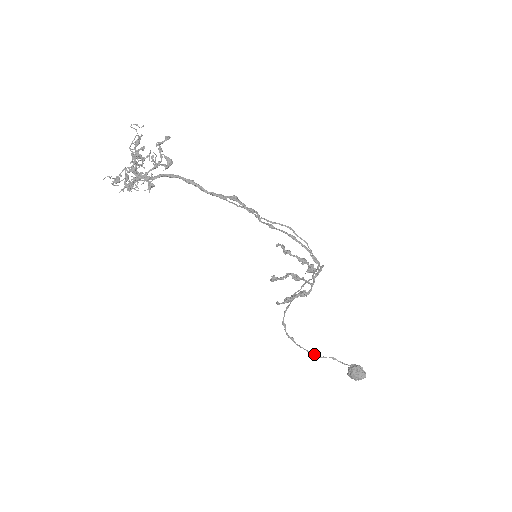
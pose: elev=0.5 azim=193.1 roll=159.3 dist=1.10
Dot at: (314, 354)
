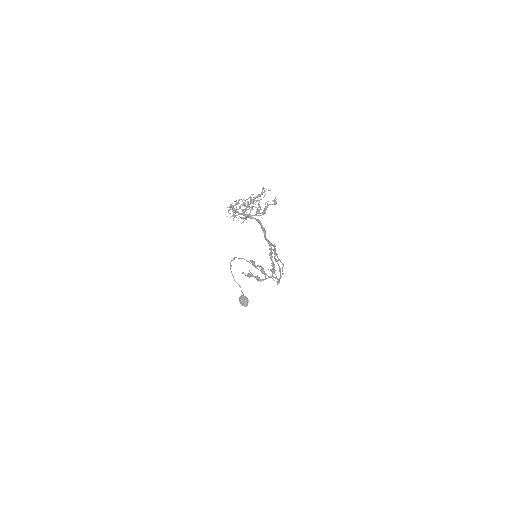
Dot at: occluded
